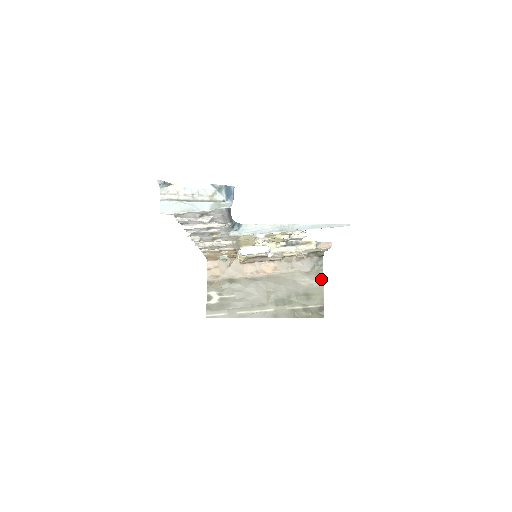
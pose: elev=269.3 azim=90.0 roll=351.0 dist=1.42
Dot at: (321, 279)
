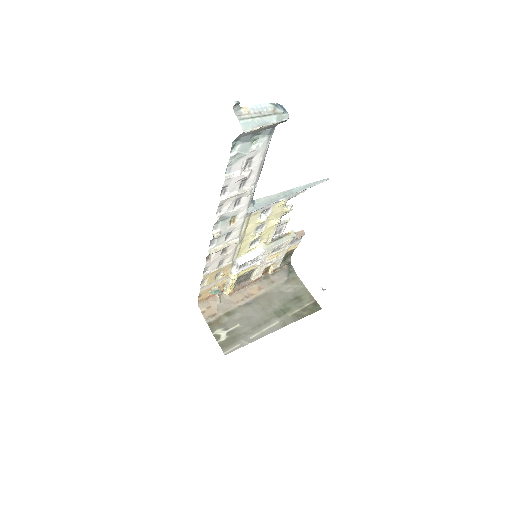
Dot at: (300, 282)
